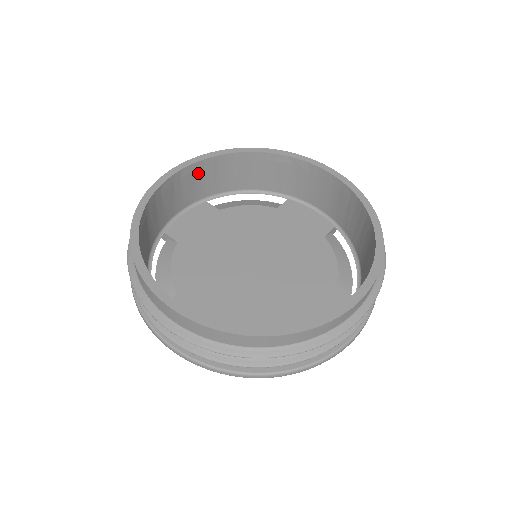
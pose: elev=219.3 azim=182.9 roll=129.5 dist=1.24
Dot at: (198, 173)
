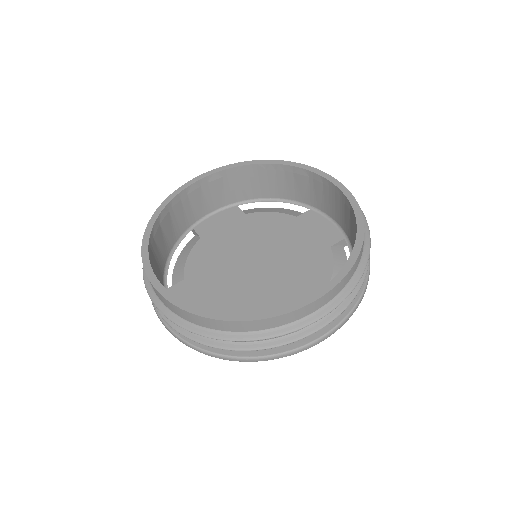
Dot at: (226, 180)
